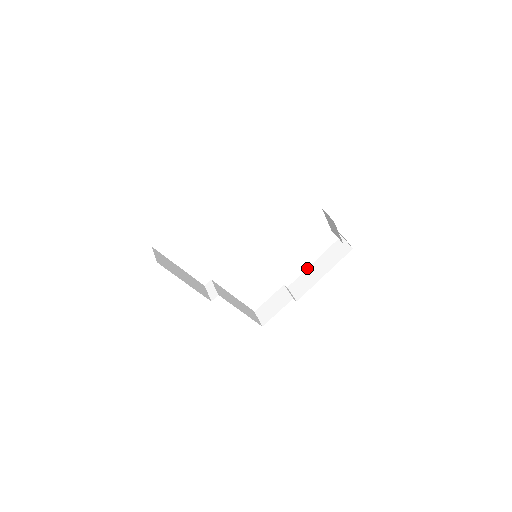
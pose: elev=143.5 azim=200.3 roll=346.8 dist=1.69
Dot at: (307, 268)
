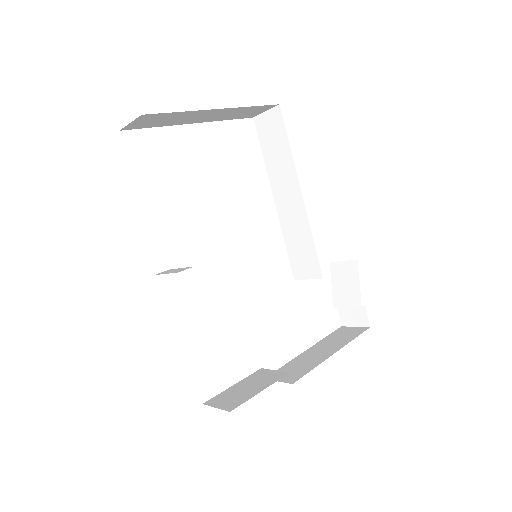
Dot at: occluded
